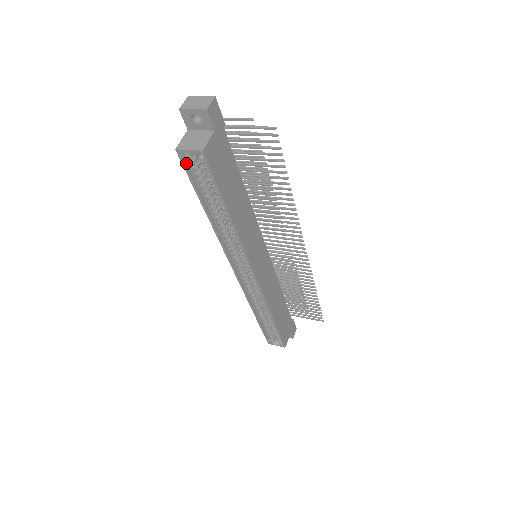
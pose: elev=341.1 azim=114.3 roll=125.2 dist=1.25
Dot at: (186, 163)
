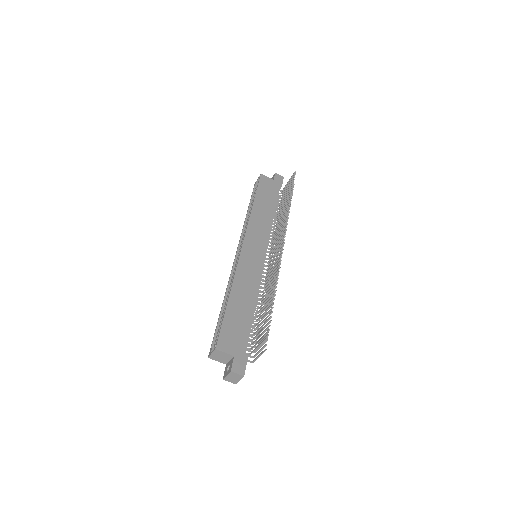
Dot at: (255, 189)
